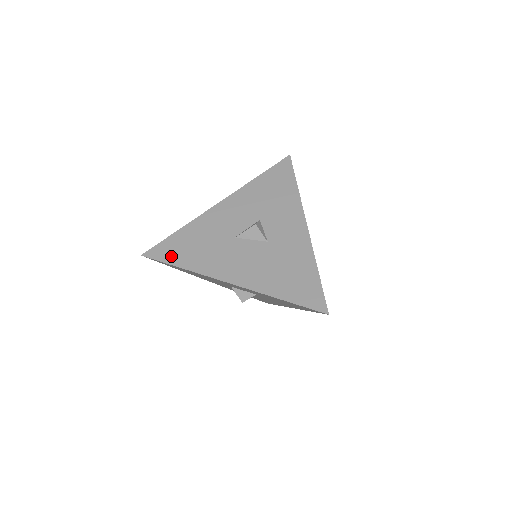
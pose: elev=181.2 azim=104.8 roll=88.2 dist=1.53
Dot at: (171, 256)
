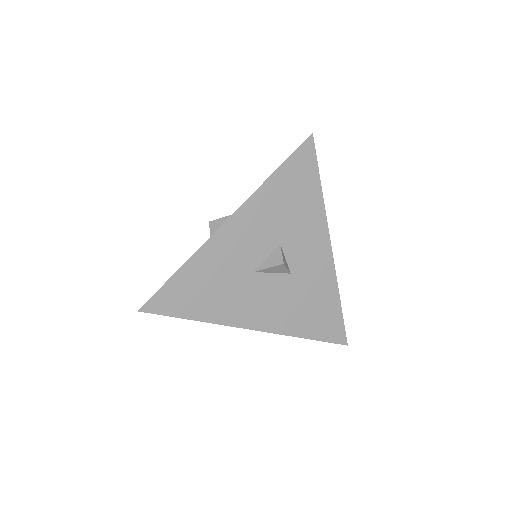
Dot at: (179, 307)
